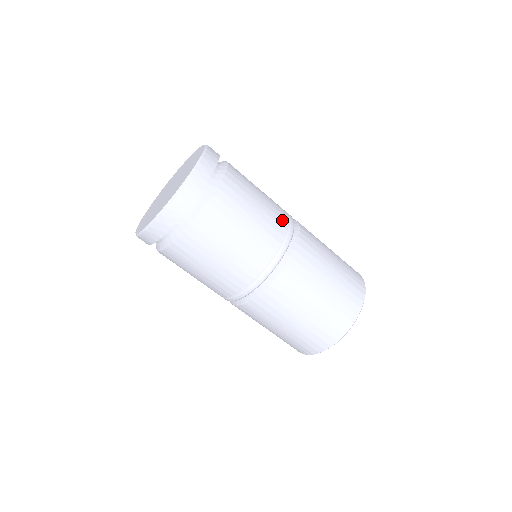
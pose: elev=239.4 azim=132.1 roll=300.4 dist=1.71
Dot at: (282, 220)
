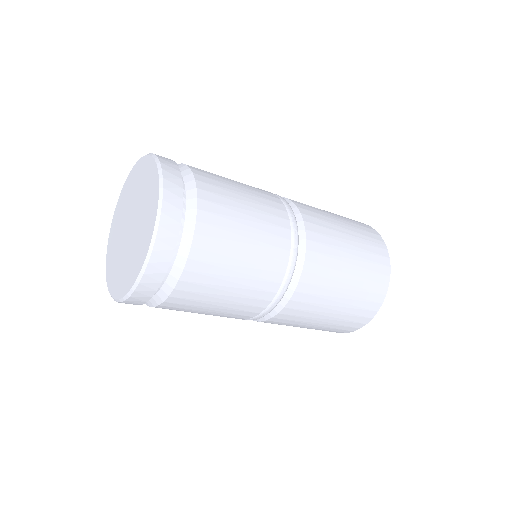
Dot at: (262, 300)
